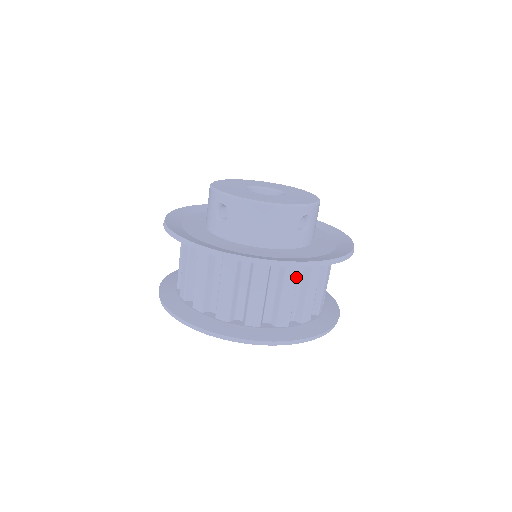
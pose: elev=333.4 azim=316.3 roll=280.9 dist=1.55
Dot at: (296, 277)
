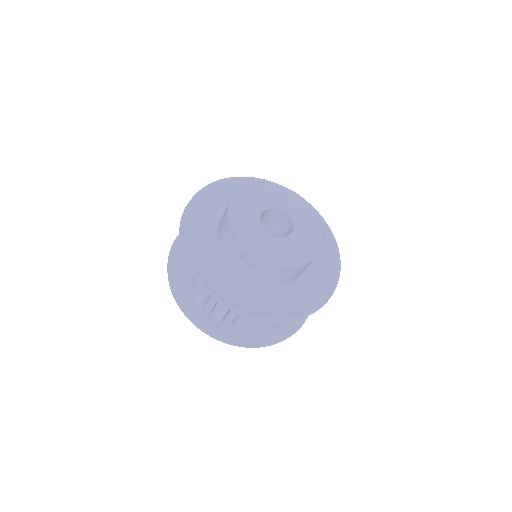
Dot at: occluded
